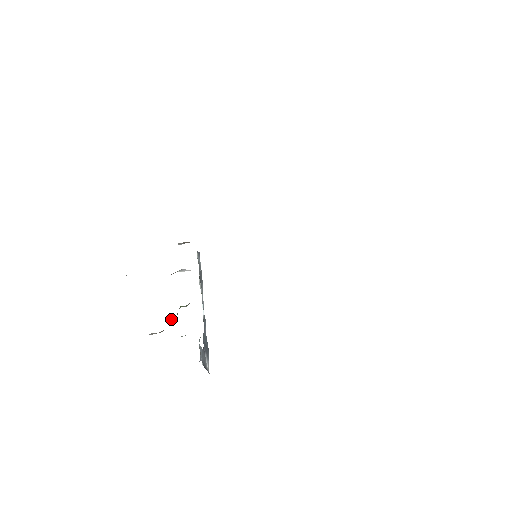
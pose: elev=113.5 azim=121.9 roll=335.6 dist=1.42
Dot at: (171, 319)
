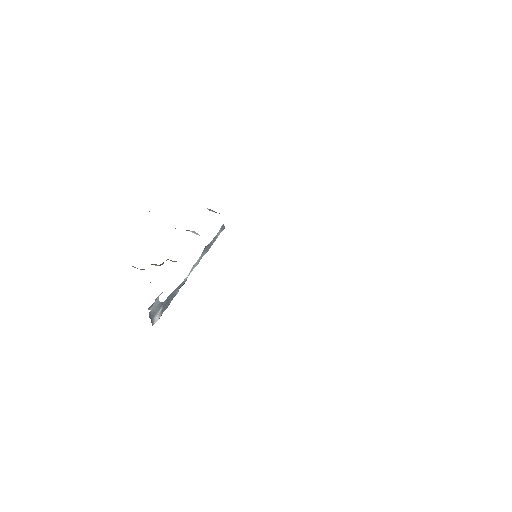
Dot at: (156, 264)
